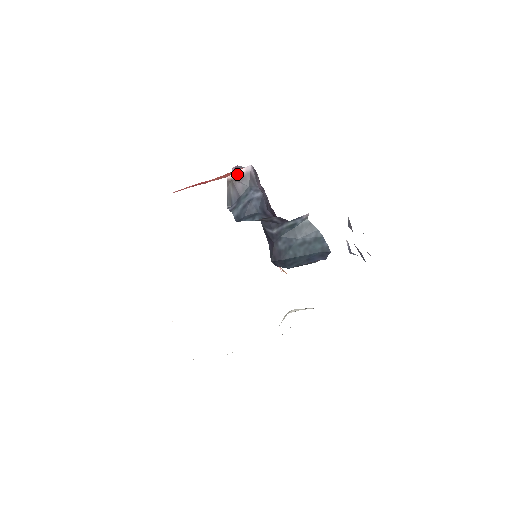
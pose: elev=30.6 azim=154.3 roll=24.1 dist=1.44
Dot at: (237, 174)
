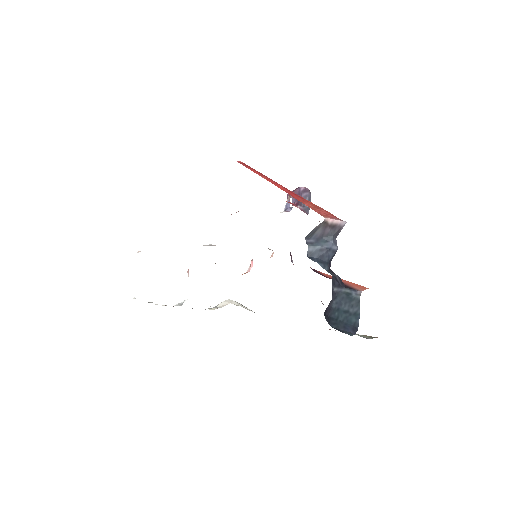
Dot at: (333, 221)
